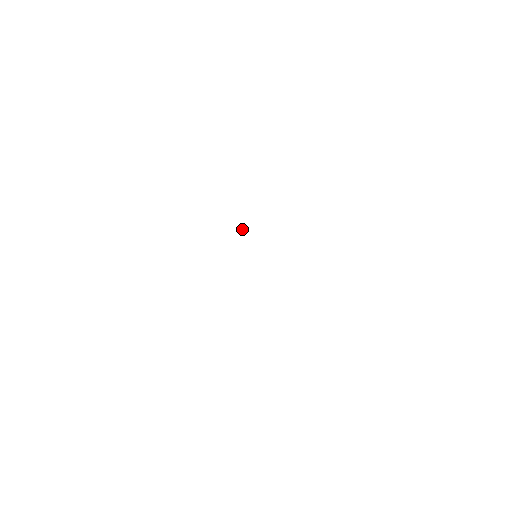
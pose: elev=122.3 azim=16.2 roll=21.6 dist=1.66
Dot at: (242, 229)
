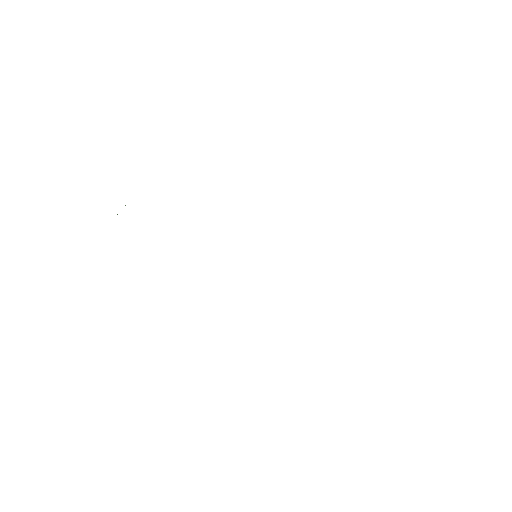
Dot at: occluded
